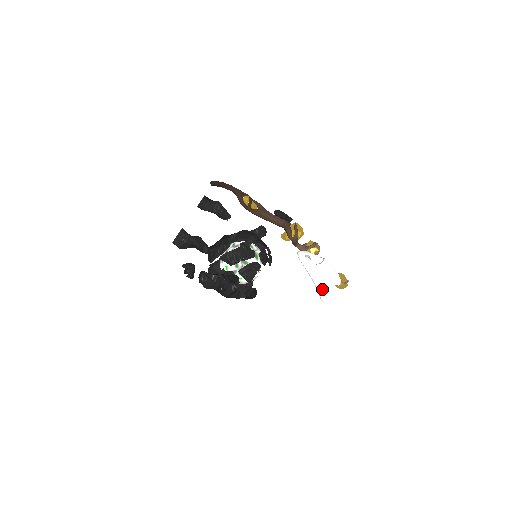
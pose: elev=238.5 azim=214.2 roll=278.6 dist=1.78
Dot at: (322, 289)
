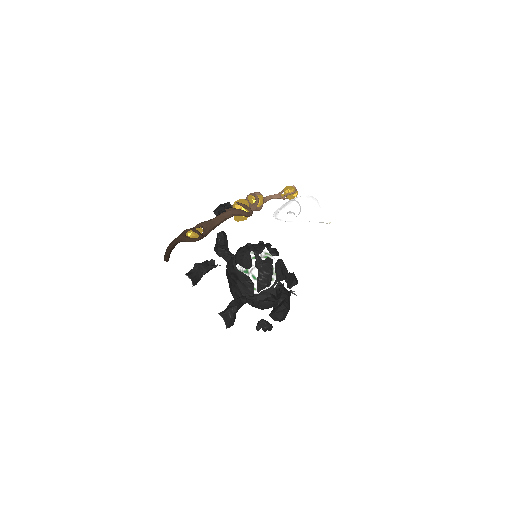
Dot at: (323, 218)
